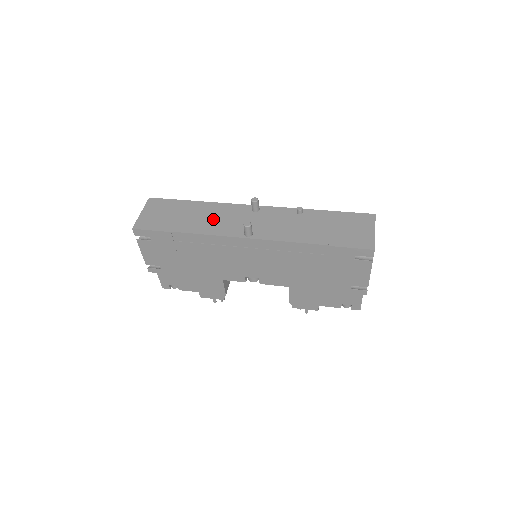
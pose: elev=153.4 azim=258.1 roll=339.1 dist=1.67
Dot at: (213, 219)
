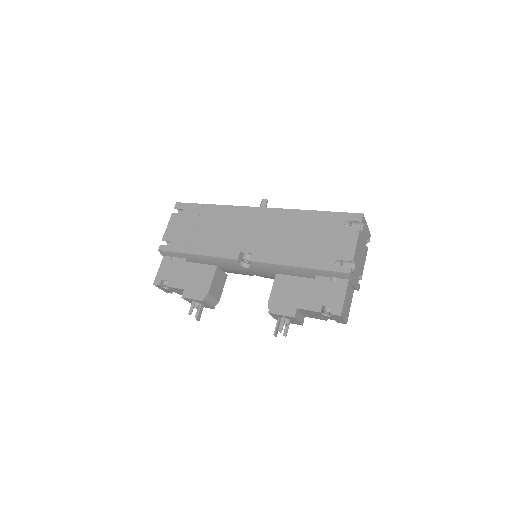
Dot at: occluded
